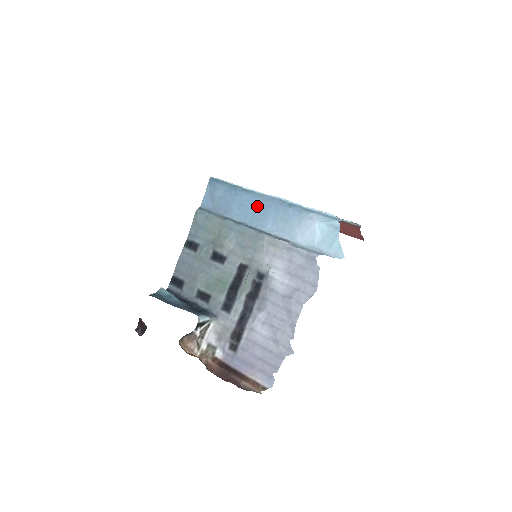
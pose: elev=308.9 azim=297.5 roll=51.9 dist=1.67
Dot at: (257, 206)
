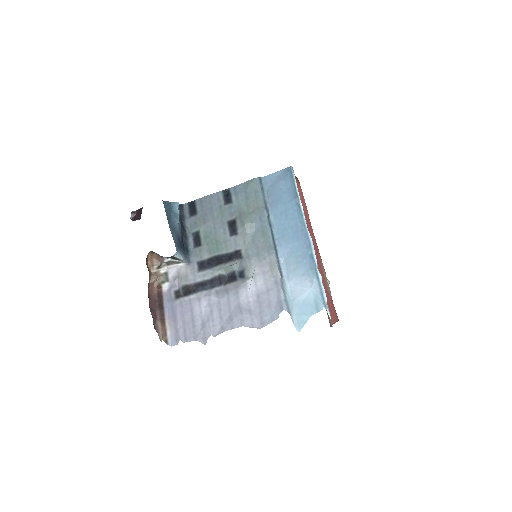
Dot at: (293, 227)
